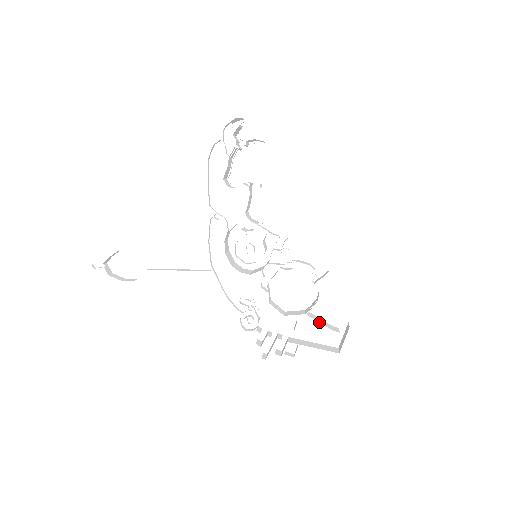
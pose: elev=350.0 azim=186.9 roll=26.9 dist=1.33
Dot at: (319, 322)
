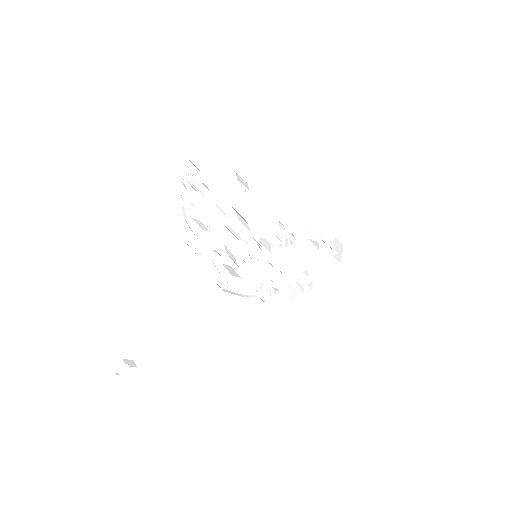
Dot at: occluded
